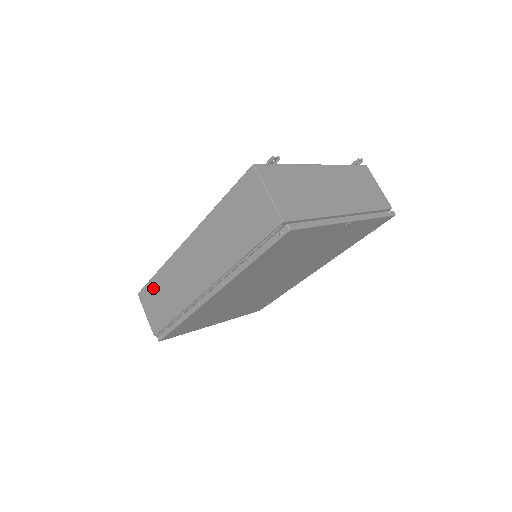
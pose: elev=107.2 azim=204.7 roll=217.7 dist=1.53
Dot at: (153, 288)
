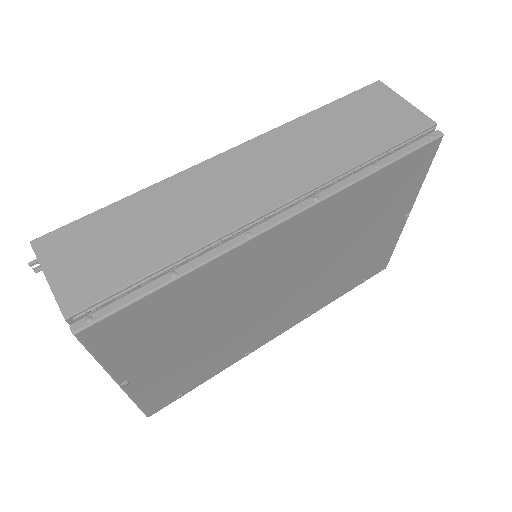
Dot at: (103, 223)
